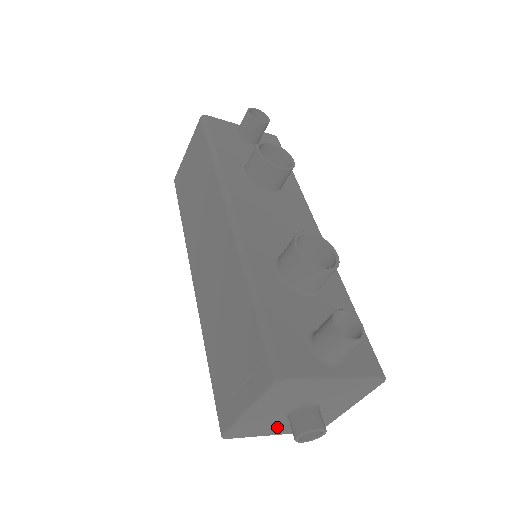
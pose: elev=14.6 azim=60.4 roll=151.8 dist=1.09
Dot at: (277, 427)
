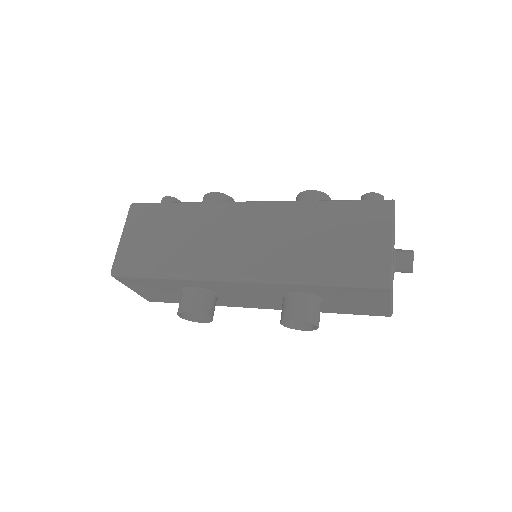
Dot at: occluded
